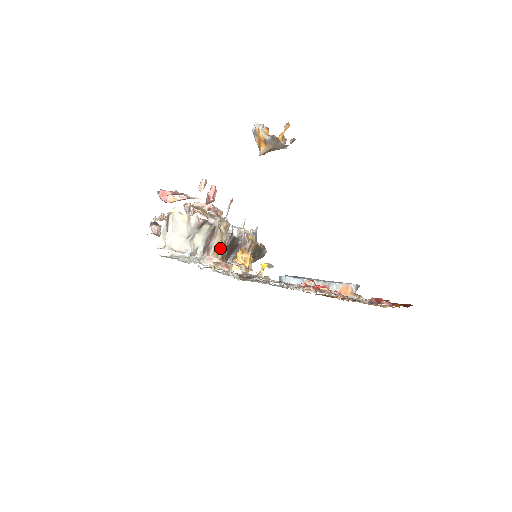
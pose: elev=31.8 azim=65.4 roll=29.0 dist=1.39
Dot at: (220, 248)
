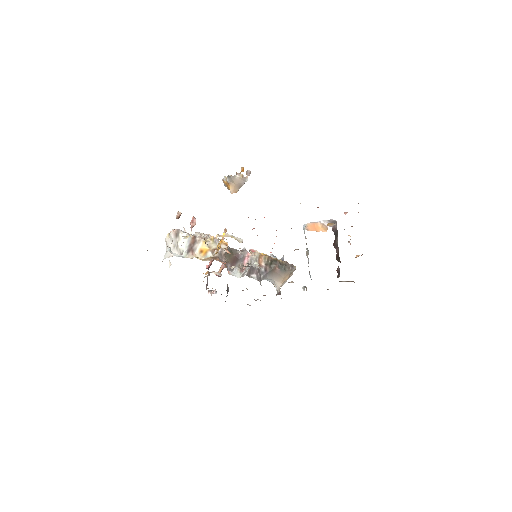
Dot at: (209, 251)
